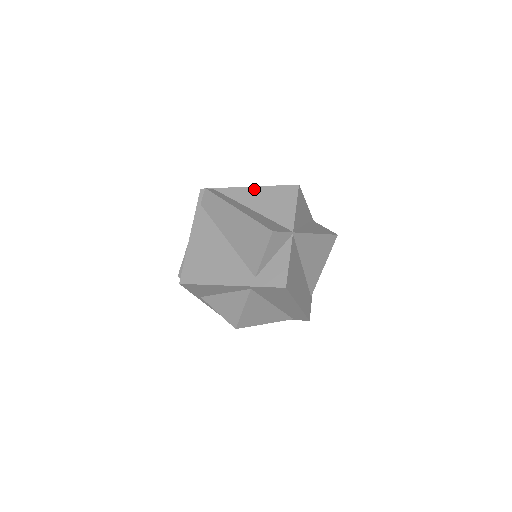
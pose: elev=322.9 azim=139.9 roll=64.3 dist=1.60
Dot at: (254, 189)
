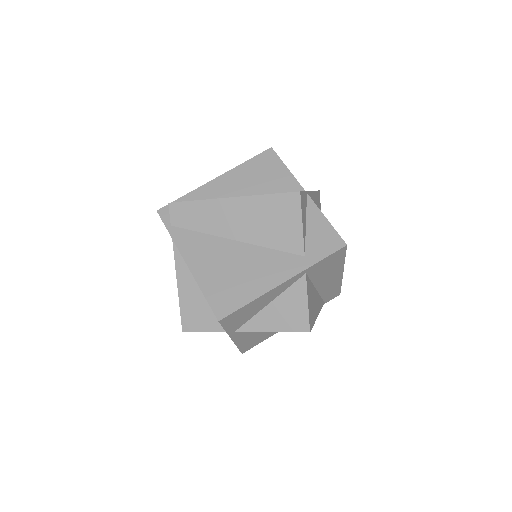
Dot at: (225, 177)
